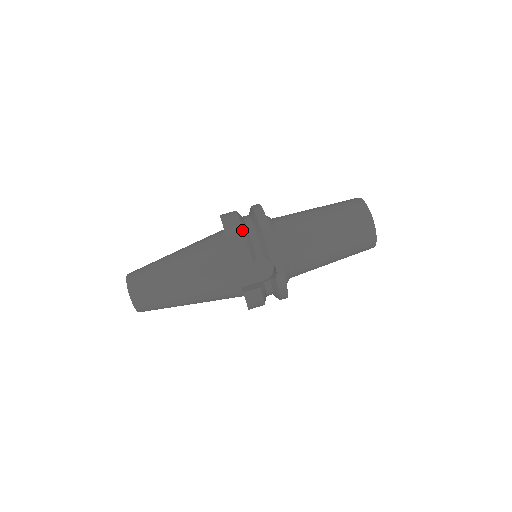
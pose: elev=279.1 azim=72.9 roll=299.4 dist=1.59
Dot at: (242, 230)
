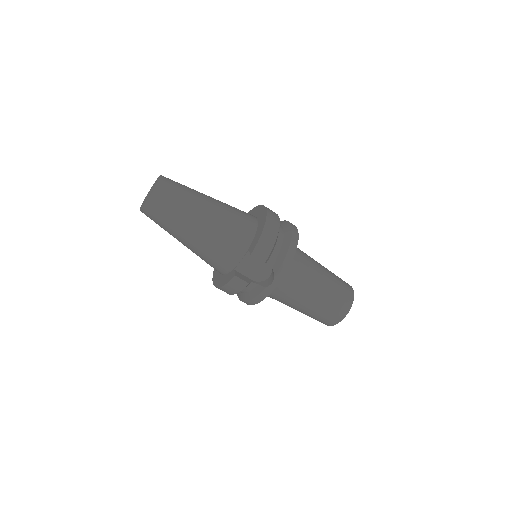
Dot at: (277, 234)
